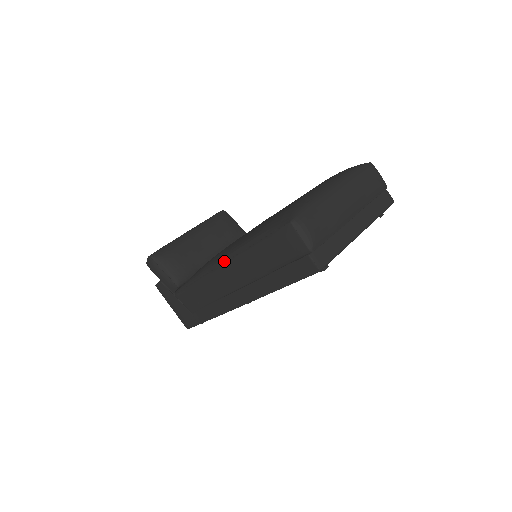
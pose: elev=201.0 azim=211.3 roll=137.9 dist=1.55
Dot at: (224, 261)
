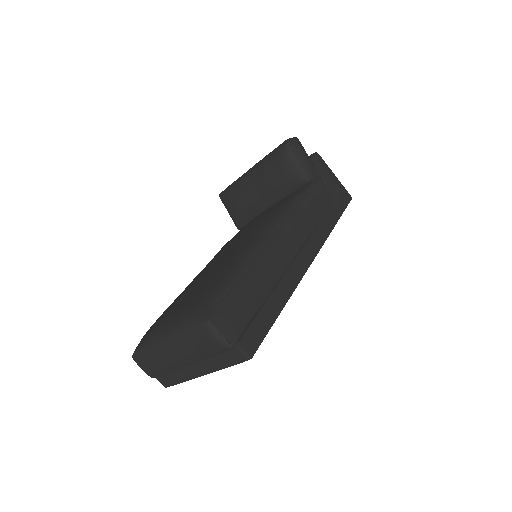
Dot at: occluded
